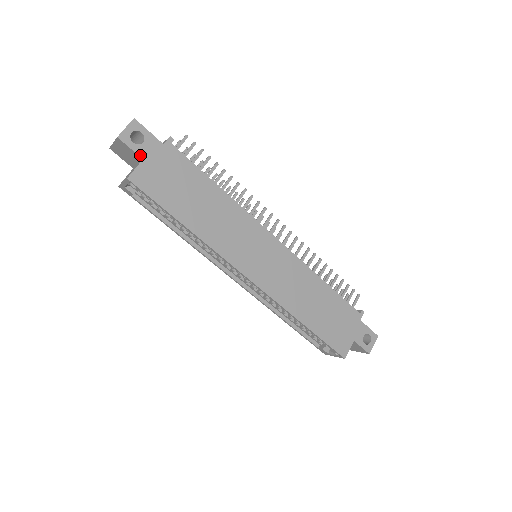
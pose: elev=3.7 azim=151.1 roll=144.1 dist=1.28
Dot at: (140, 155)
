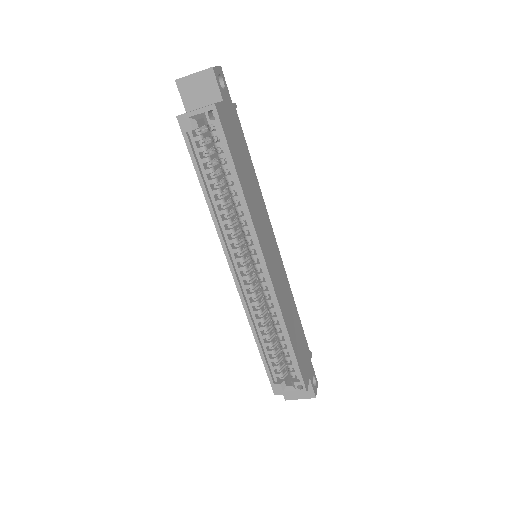
Dot at: (222, 96)
